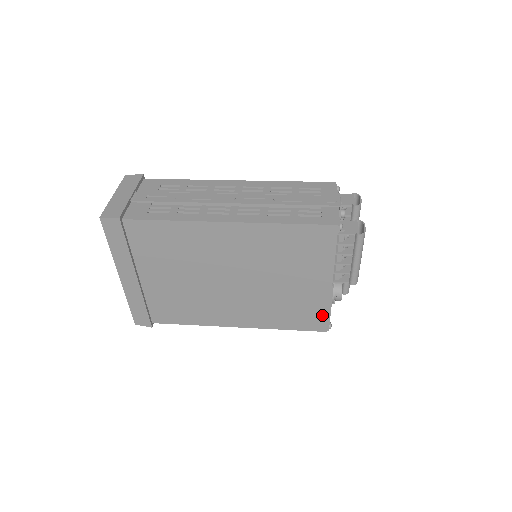
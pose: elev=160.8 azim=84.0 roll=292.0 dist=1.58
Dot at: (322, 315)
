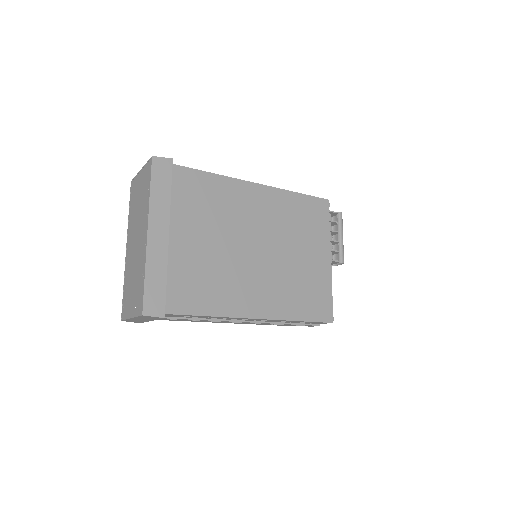
Dot at: (327, 299)
